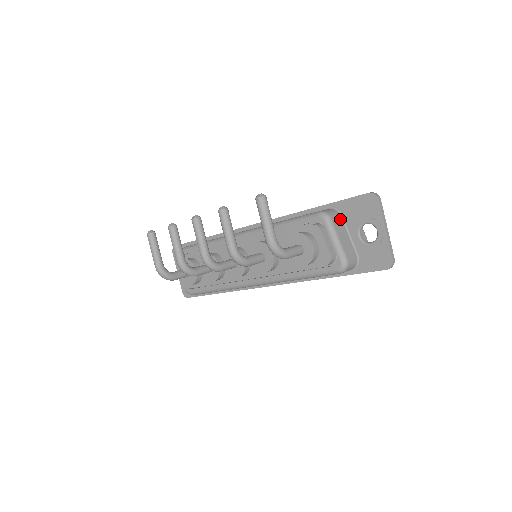
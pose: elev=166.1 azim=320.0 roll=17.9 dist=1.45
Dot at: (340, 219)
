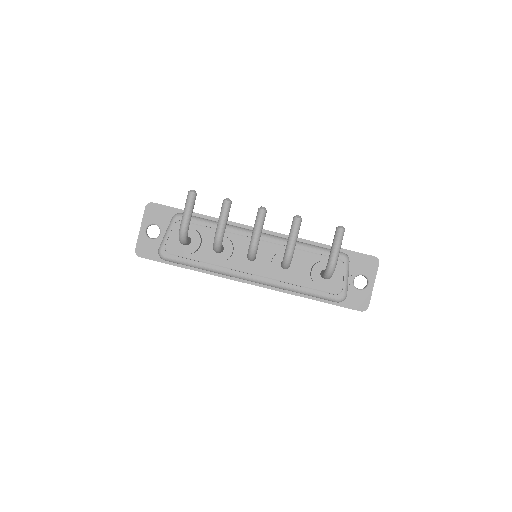
Dot at: occluded
